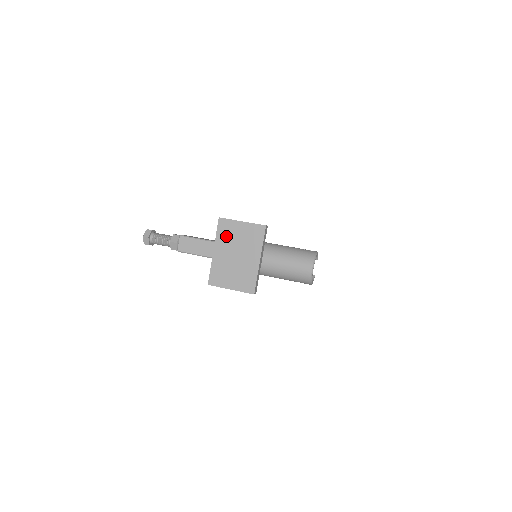
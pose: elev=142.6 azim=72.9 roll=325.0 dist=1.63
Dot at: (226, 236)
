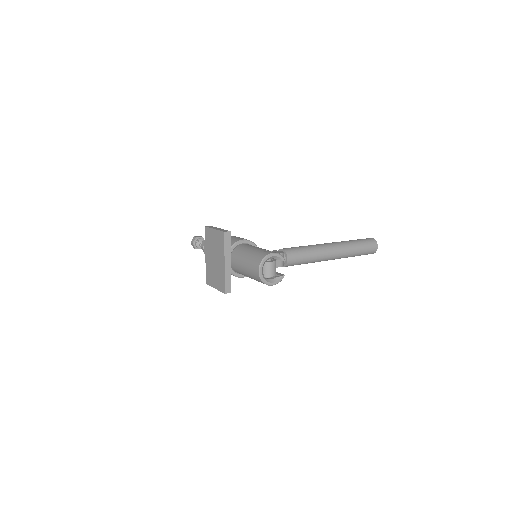
Dot at: (209, 242)
